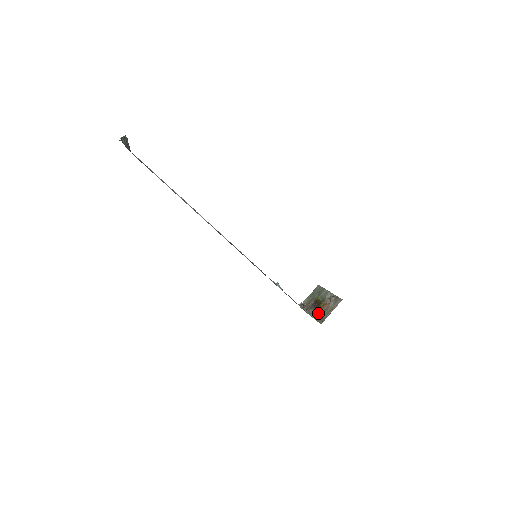
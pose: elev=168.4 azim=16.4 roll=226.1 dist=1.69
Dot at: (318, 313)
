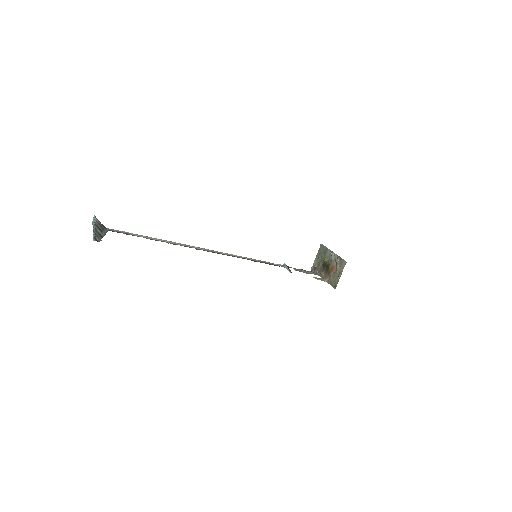
Dot at: (329, 277)
